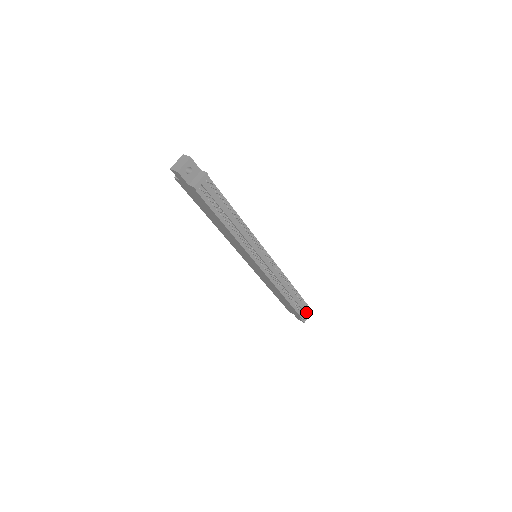
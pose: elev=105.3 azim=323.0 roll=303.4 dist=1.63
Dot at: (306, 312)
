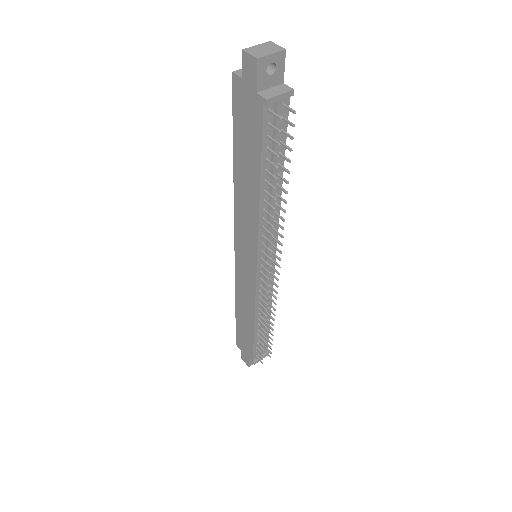
Dot at: (262, 355)
